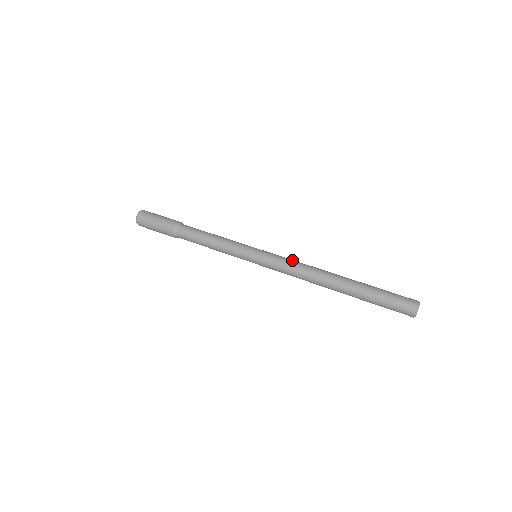
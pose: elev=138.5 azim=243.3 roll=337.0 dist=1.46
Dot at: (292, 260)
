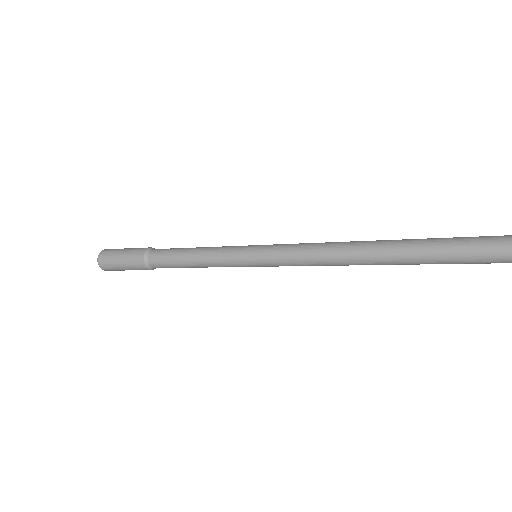
Dot at: occluded
